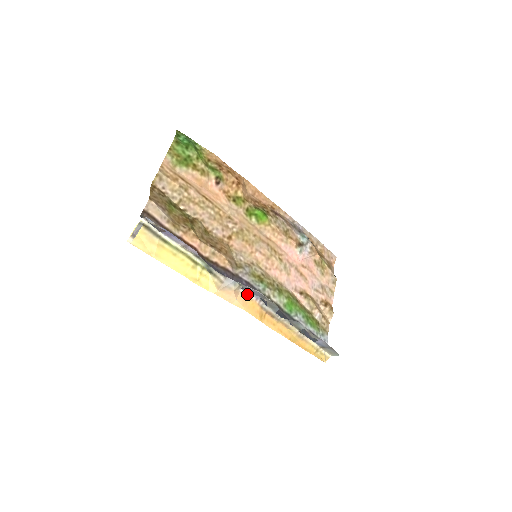
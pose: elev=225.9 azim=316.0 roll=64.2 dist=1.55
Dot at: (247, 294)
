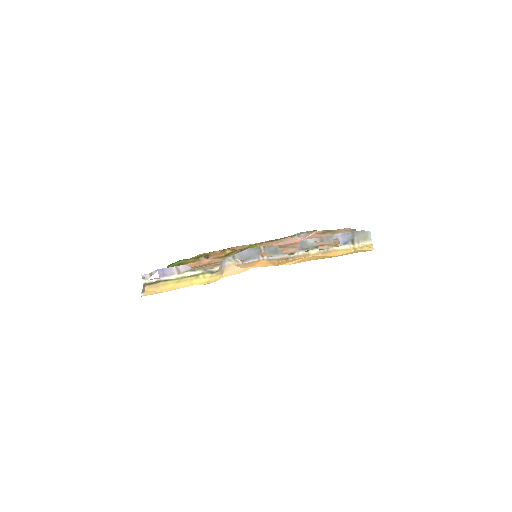
Dot at: (250, 262)
